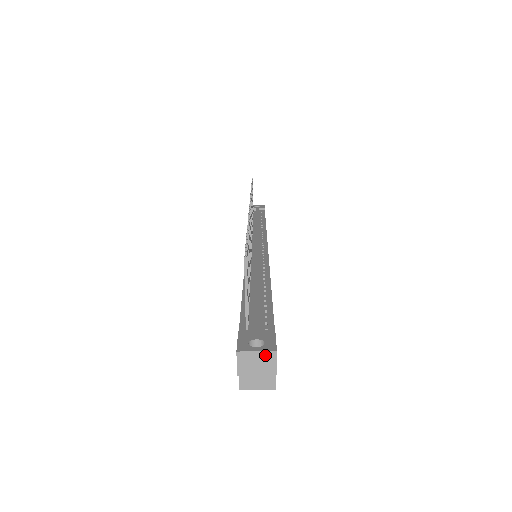
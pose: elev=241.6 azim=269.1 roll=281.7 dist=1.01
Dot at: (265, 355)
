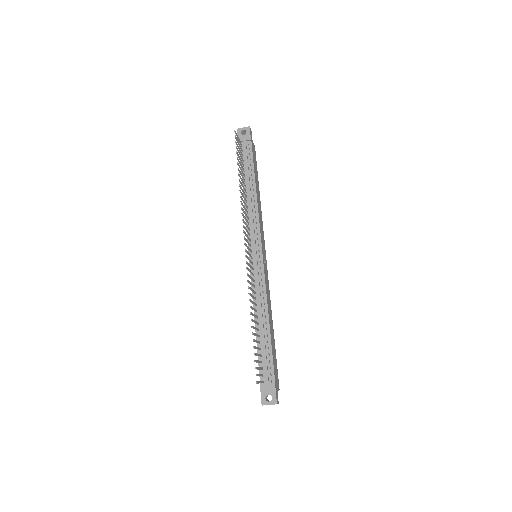
Dot at: occluded
